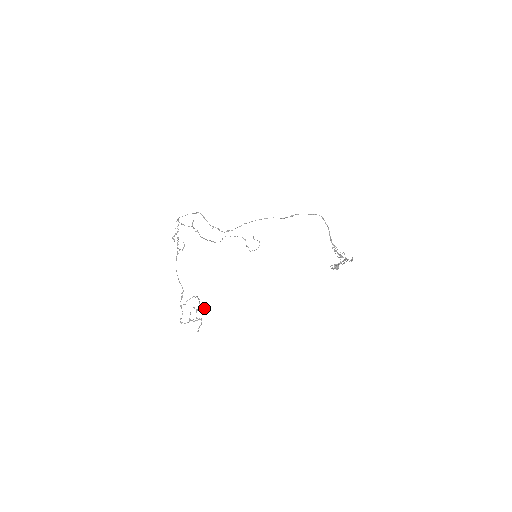
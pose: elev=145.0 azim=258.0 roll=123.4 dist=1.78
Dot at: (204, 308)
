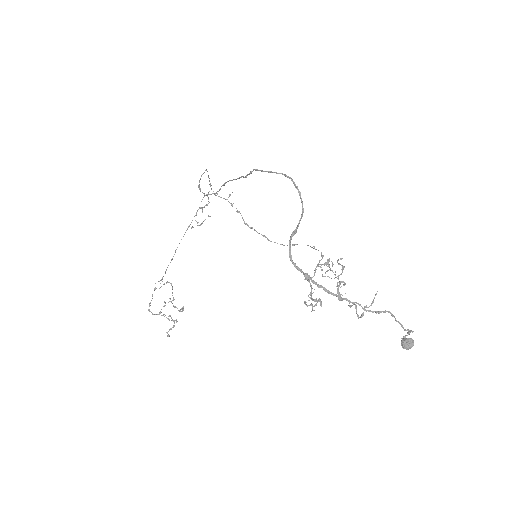
Dot at: (182, 307)
